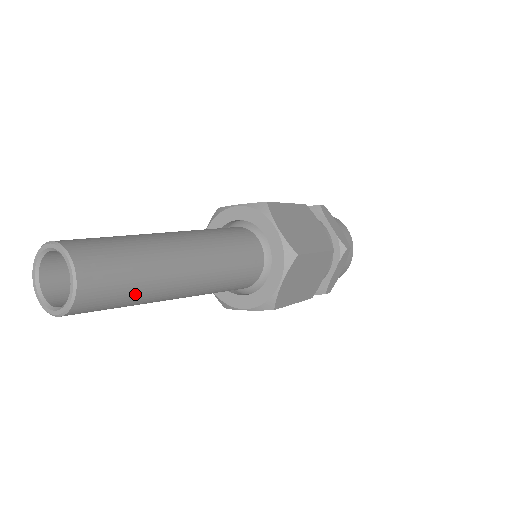
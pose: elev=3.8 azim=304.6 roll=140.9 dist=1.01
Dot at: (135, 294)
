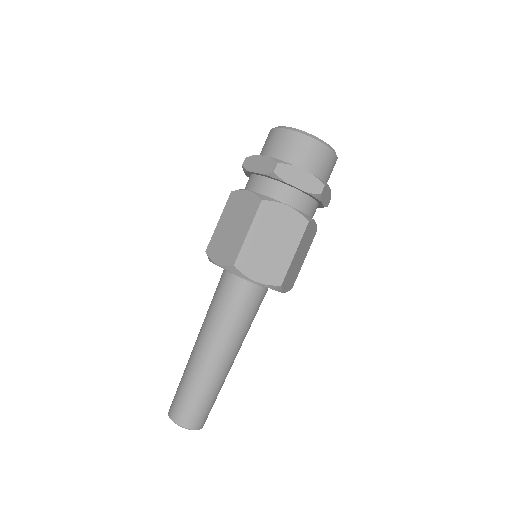
Dot at: occluded
